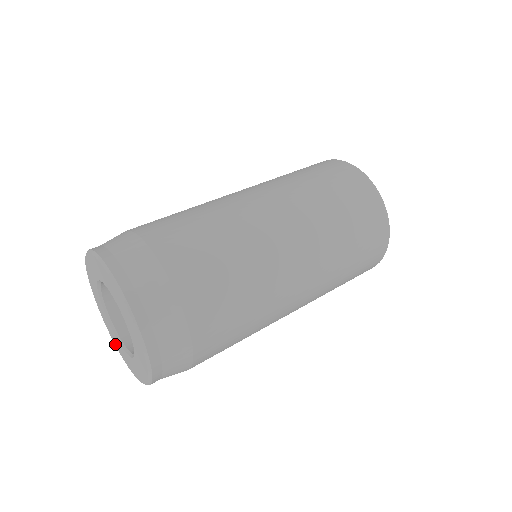
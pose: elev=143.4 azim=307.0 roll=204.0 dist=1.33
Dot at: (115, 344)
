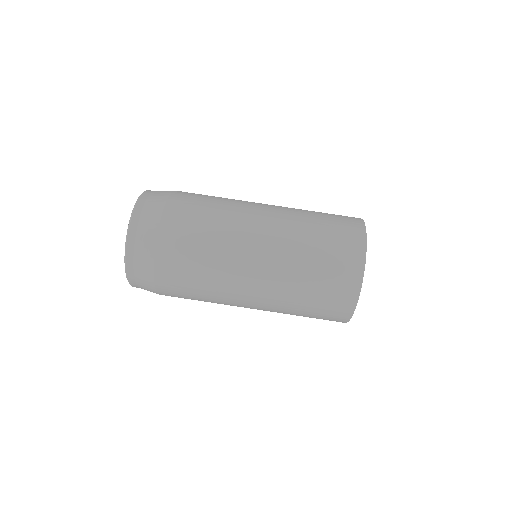
Dot at: occluded
